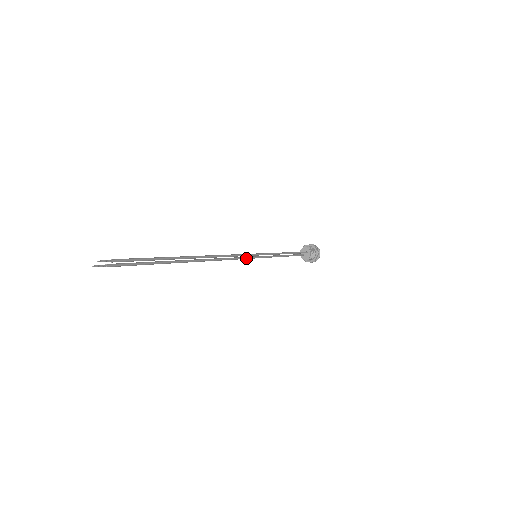
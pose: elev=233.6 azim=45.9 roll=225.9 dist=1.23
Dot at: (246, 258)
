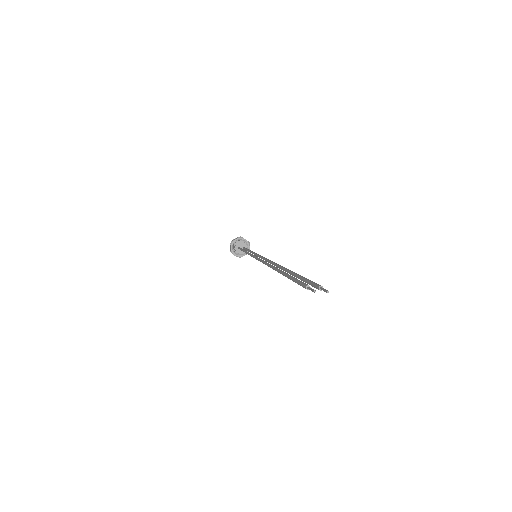
Dot at: occluded
